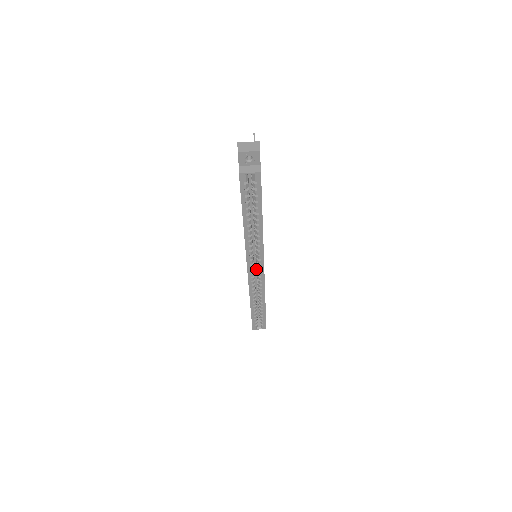
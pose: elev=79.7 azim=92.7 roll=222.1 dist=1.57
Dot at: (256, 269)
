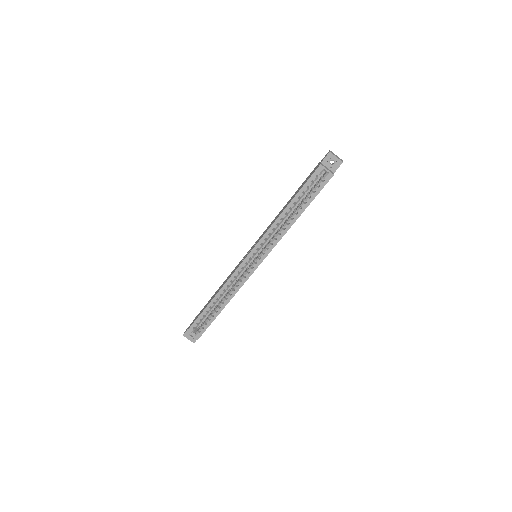
Dot at: occluded
